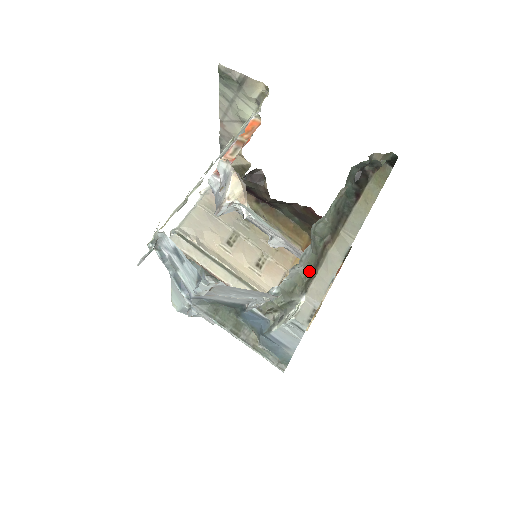
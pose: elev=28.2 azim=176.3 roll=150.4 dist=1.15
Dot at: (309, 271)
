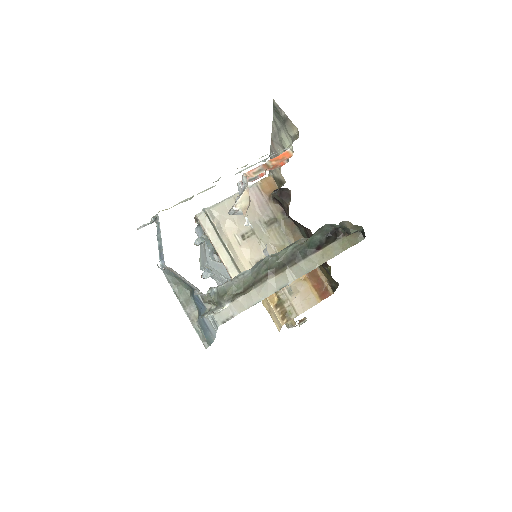
Dot at: (241, 288)
